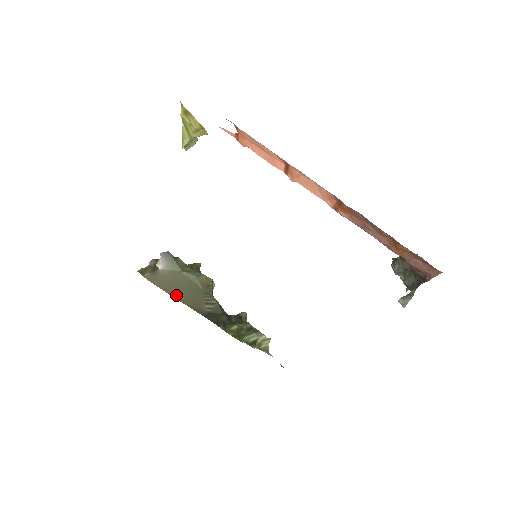
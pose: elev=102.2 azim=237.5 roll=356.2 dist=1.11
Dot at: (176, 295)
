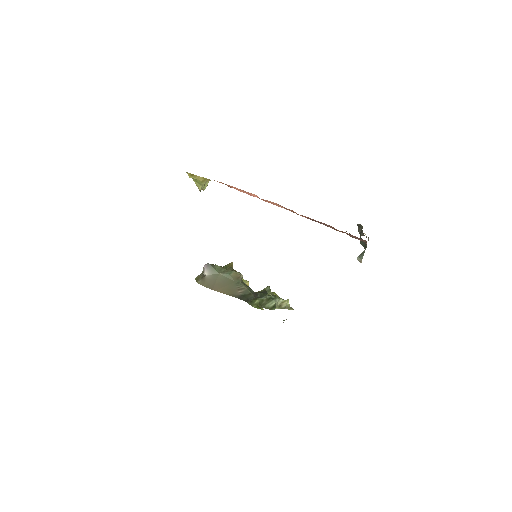
Dot at: (218, 290)
